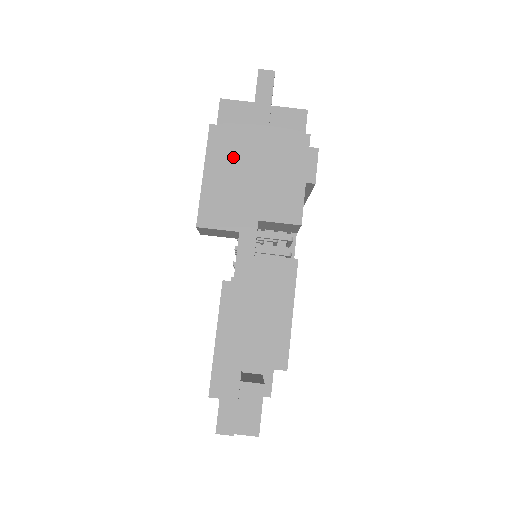
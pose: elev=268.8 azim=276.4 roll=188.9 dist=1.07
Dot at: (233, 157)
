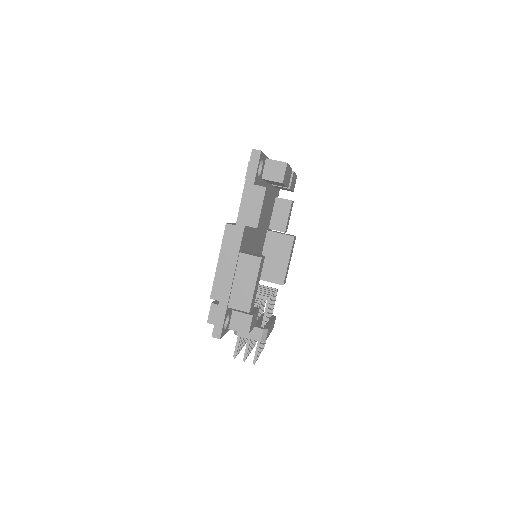
Dot at: occluded
